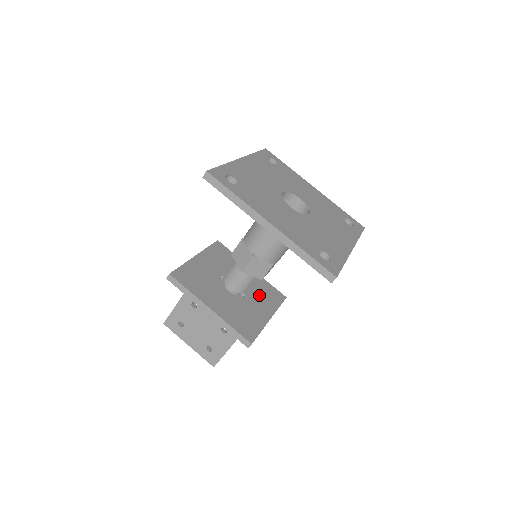
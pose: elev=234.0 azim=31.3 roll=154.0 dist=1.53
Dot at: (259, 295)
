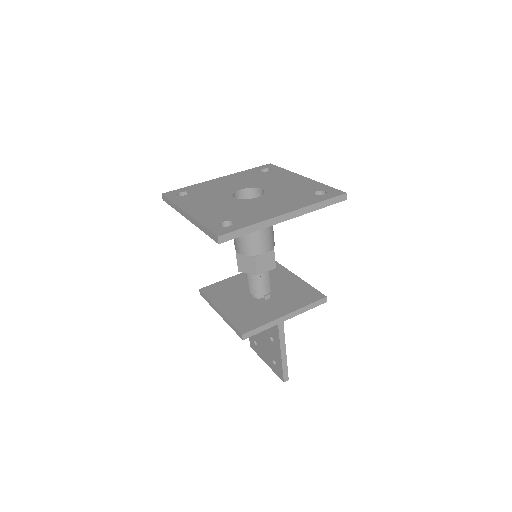
Dot at: (288, 297)
